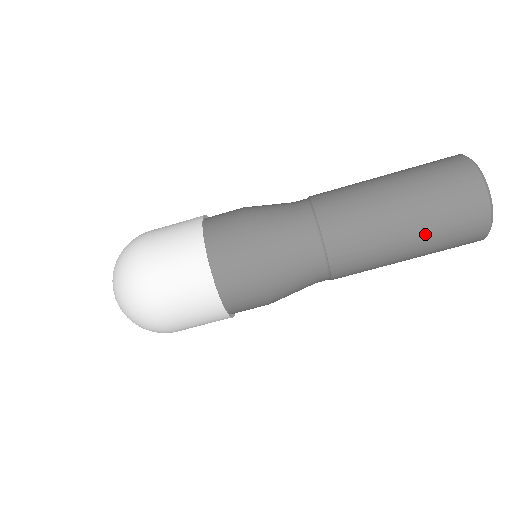
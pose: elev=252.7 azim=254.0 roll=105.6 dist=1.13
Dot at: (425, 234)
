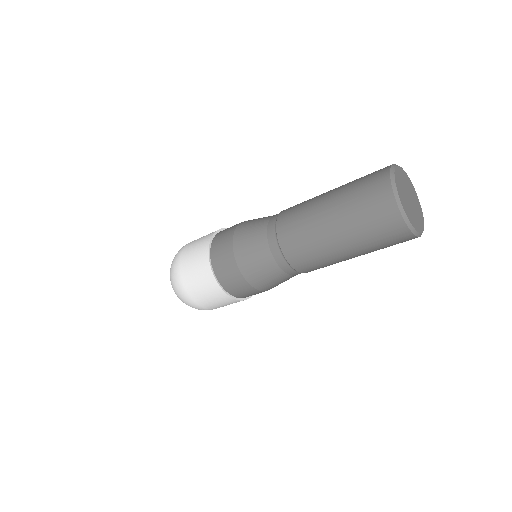
Dot at: occluded
